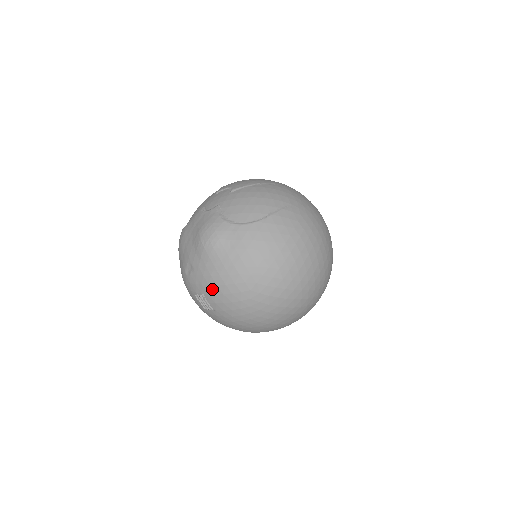
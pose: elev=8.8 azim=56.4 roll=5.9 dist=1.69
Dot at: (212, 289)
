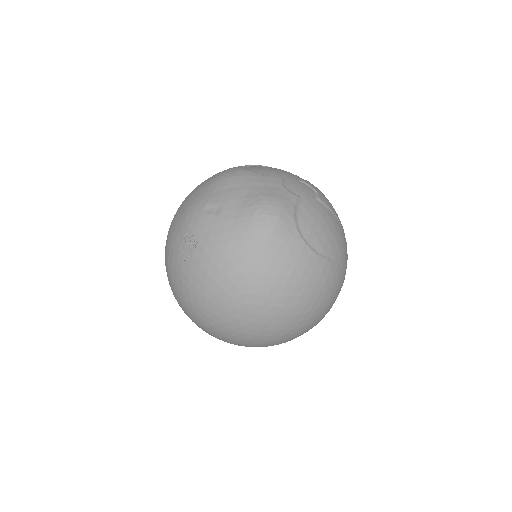
Dot at: (214, 252)
